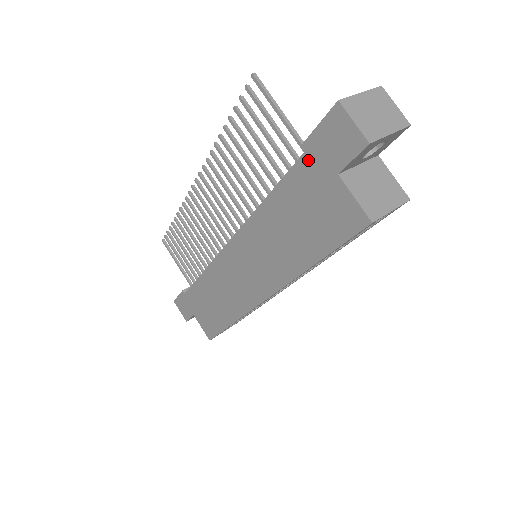
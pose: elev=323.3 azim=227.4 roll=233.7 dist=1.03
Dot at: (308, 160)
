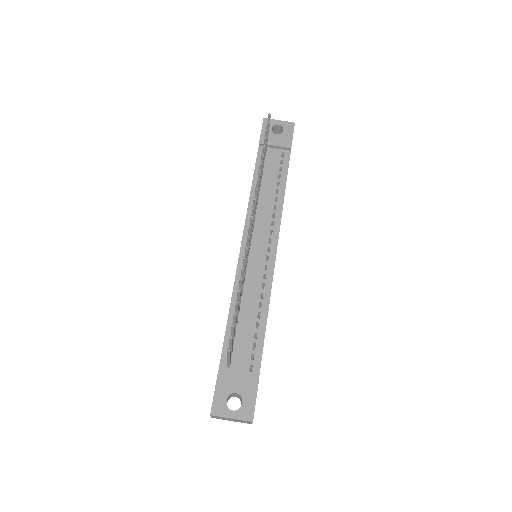
Dot at: (219, 370)
